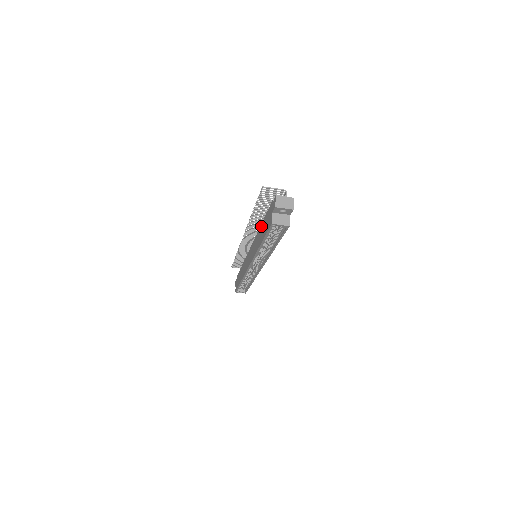
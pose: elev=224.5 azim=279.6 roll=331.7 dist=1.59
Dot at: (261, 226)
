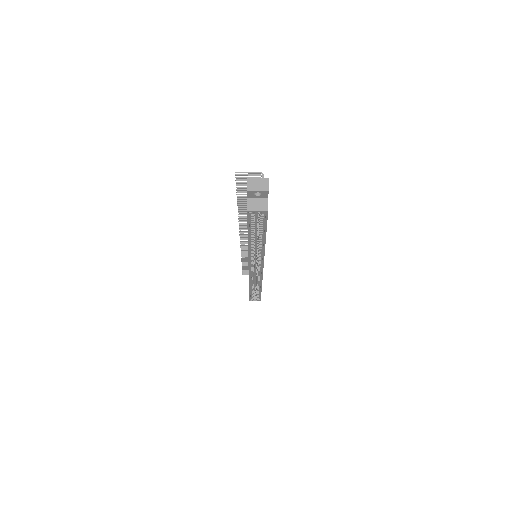
Dot at: occluded
